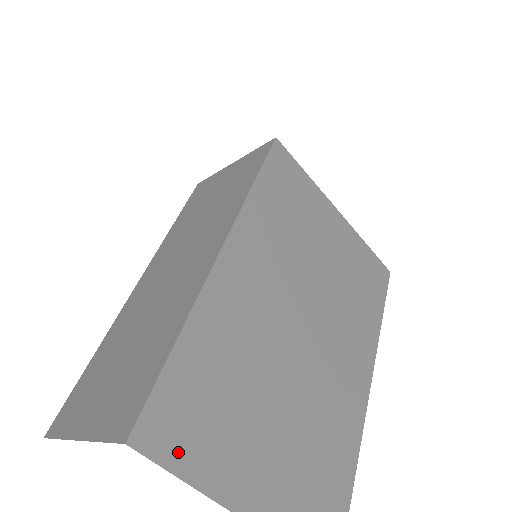
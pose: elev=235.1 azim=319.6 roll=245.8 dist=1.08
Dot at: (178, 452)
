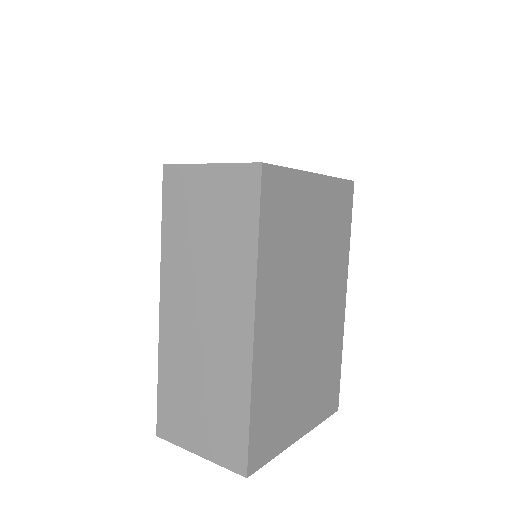
Dot at: (267, 452)
